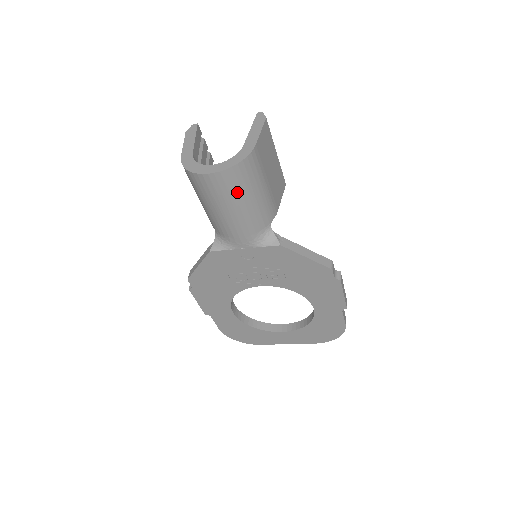
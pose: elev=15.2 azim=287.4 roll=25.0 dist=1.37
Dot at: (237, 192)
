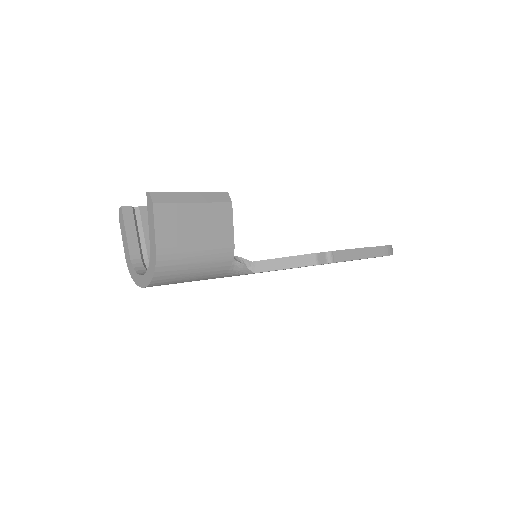
Dot at: (177, 280)
